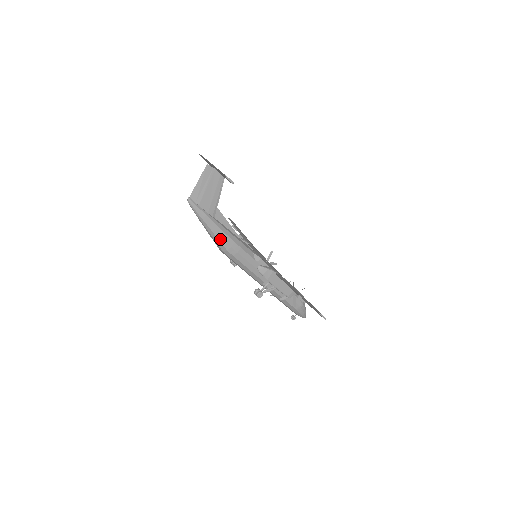
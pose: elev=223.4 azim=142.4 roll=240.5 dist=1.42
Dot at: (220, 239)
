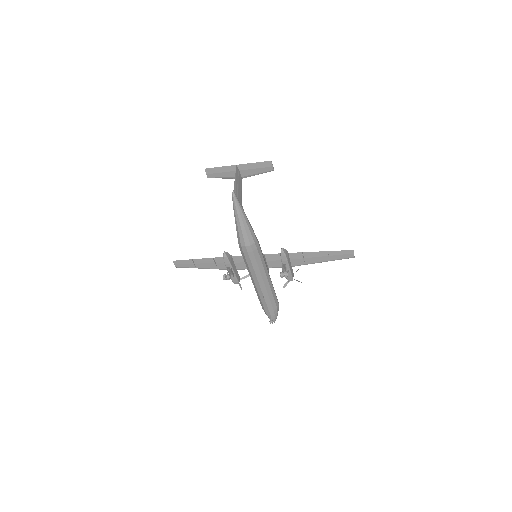
Dot at: (251, 231)
